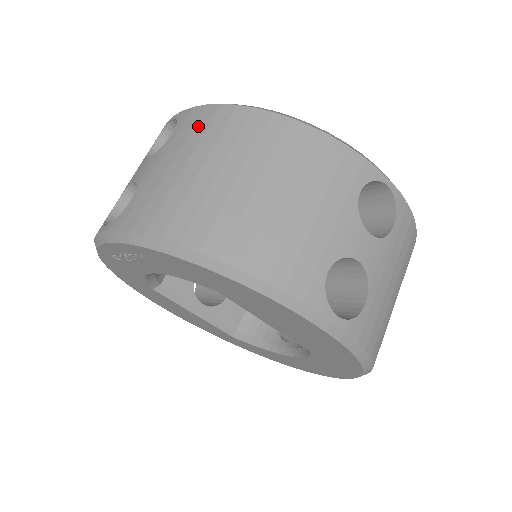
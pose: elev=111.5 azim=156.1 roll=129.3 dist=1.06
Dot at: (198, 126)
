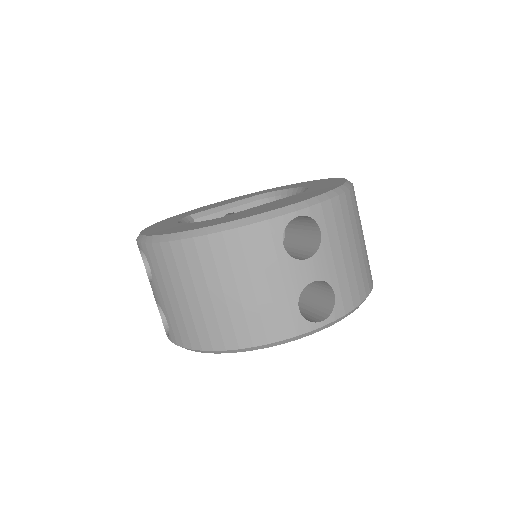
Dot at: (160, 264)
